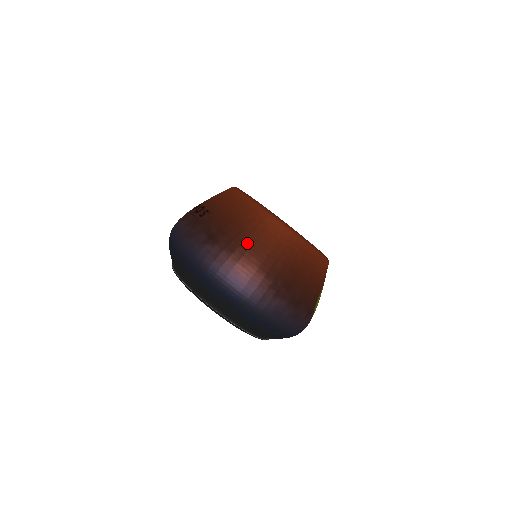
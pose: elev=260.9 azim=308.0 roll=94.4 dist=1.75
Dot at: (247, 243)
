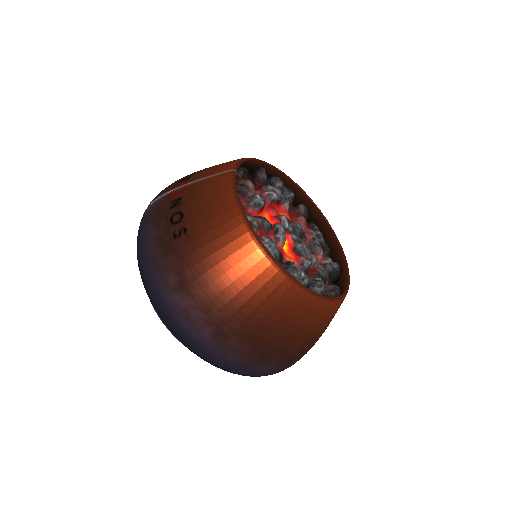
Dot at: (231, 305)
